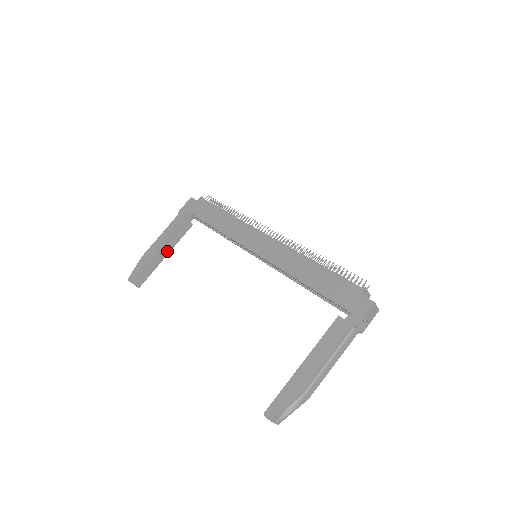
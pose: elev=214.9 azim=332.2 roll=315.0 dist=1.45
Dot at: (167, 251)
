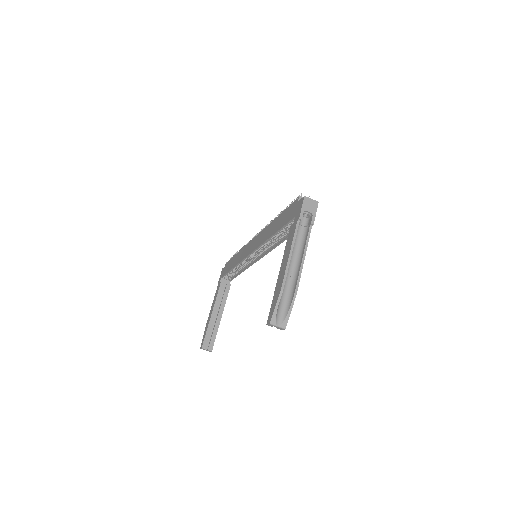
Dot at: (220, 313)
